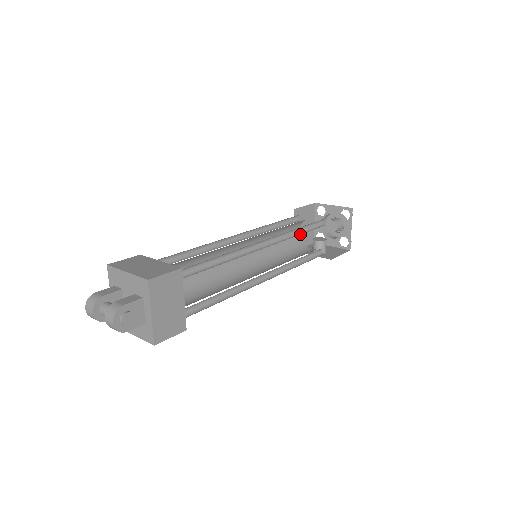
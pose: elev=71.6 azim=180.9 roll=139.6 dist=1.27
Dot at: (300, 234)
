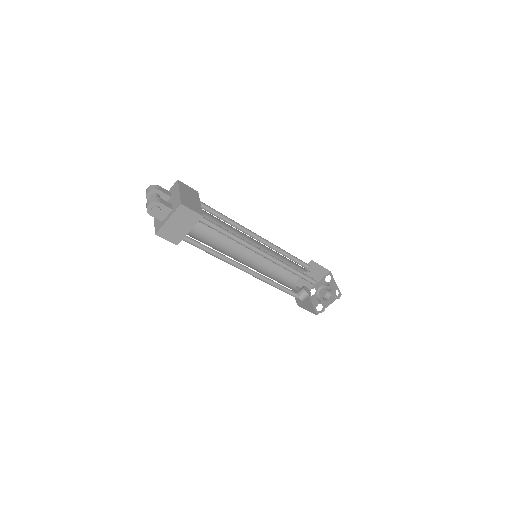
Dot at: (292, 272)
